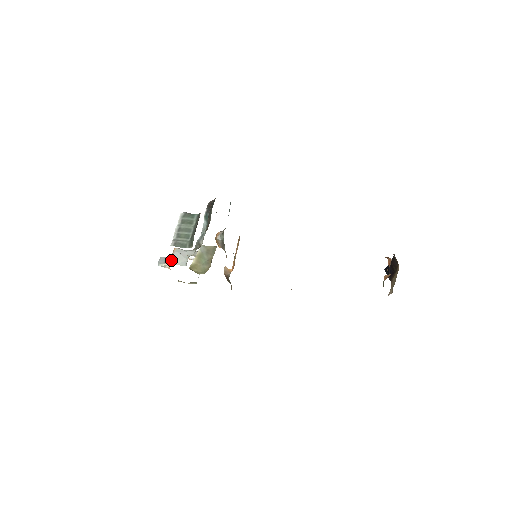
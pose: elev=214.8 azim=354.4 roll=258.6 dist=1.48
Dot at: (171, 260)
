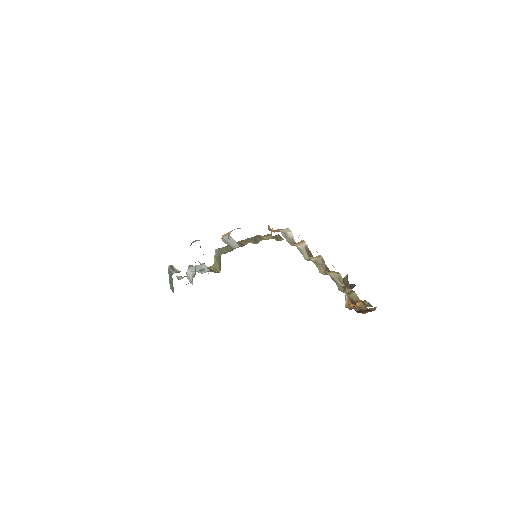
Dot at: (187, 277)
